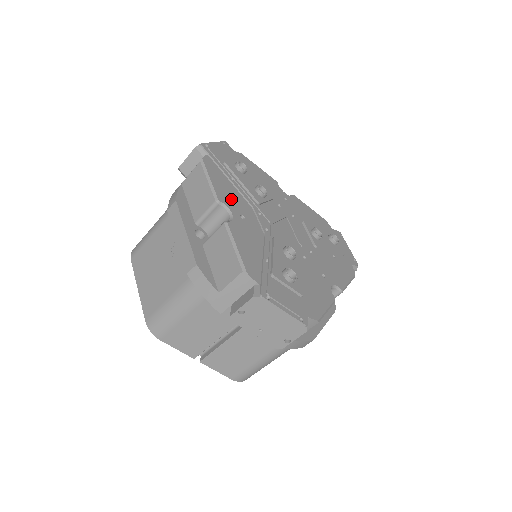
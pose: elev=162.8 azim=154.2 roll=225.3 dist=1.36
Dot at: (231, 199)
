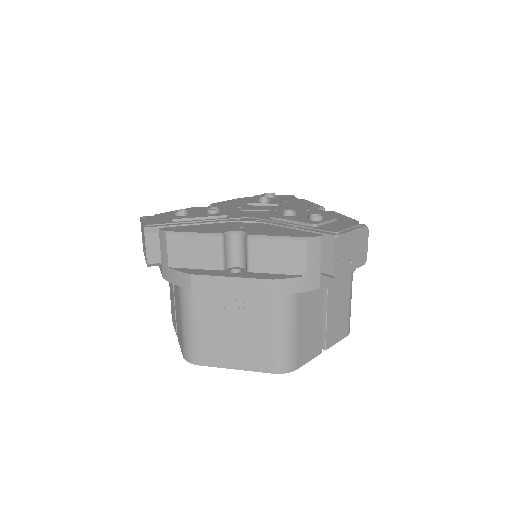
Dot at: (219, 228)
